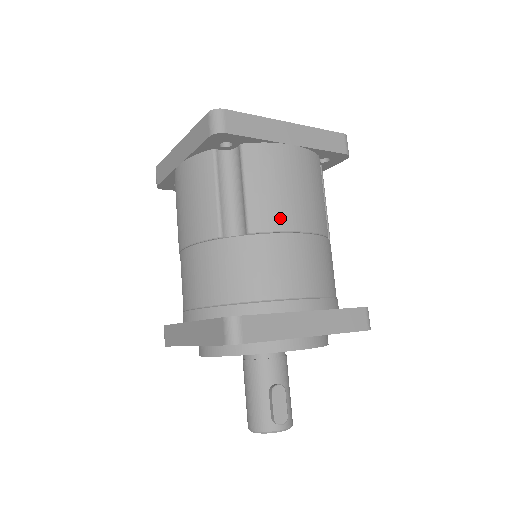
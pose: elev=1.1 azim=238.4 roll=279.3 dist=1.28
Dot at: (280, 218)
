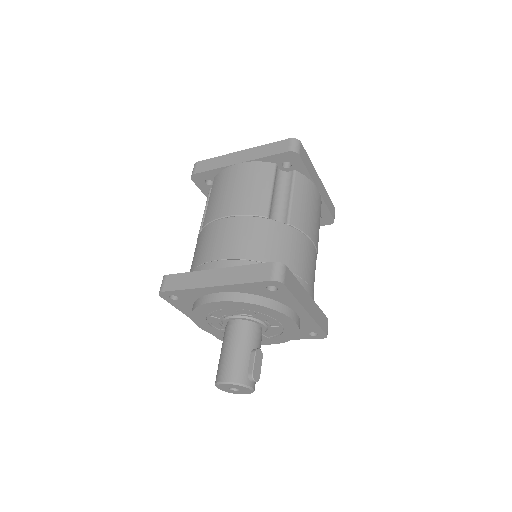
Dot at: (307, 226)
